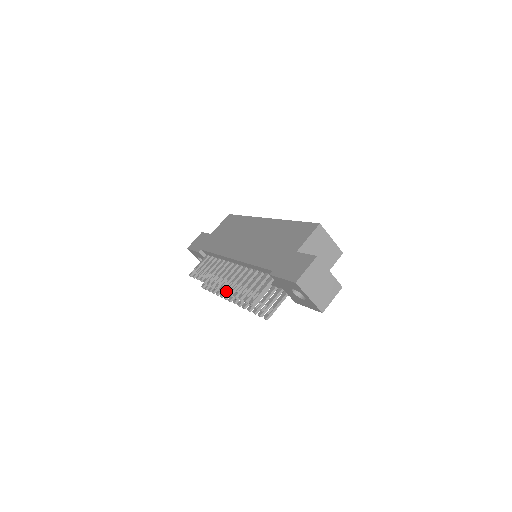
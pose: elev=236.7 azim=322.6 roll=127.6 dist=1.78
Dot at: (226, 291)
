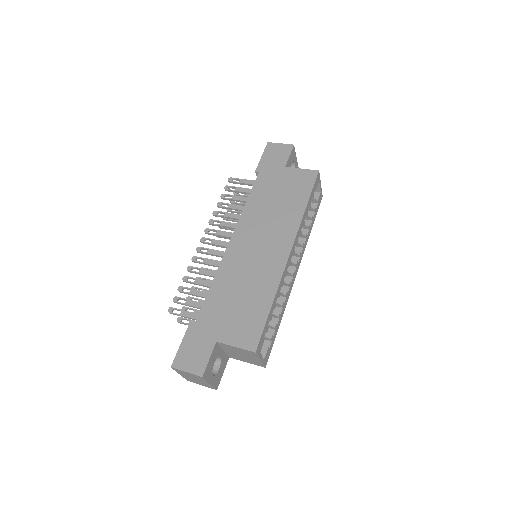
Dot at: (192, 260)
